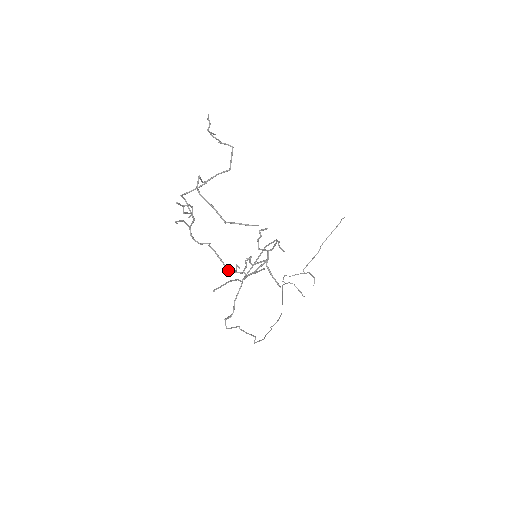
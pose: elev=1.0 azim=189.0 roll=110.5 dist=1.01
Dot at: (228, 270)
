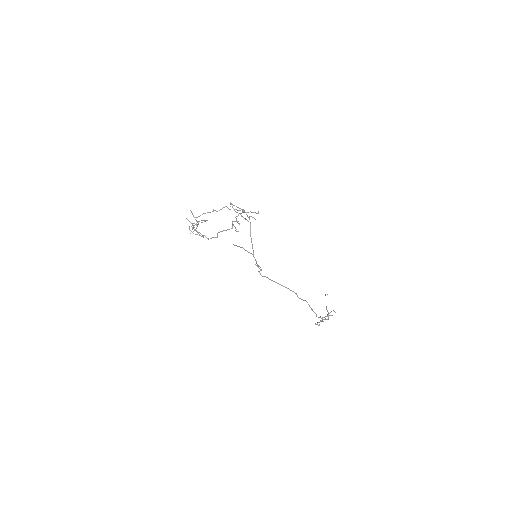
Dot at: occluded
